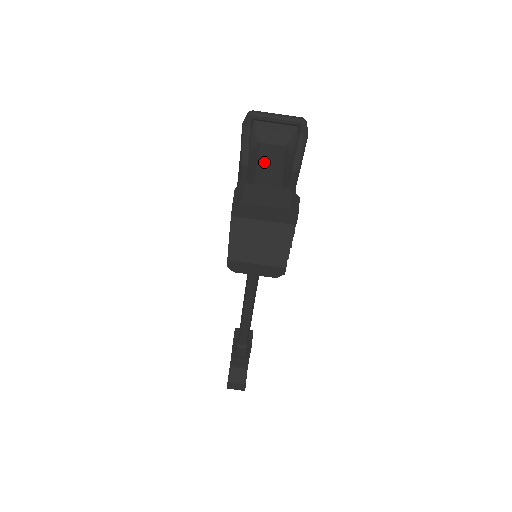
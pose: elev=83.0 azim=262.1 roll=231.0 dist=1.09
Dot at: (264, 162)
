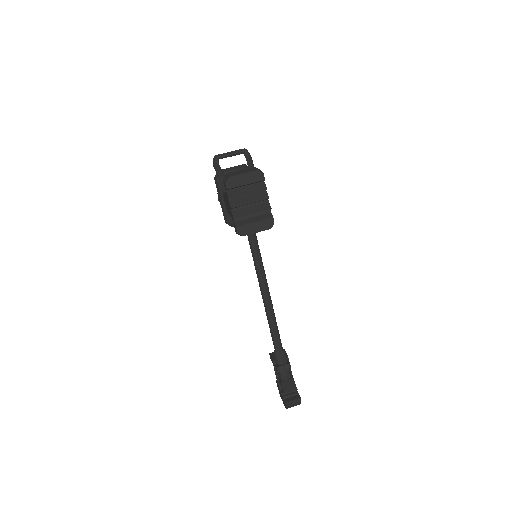
Dot at: occluded
